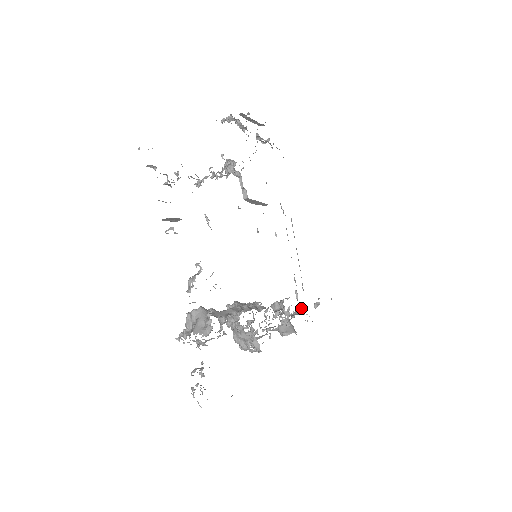
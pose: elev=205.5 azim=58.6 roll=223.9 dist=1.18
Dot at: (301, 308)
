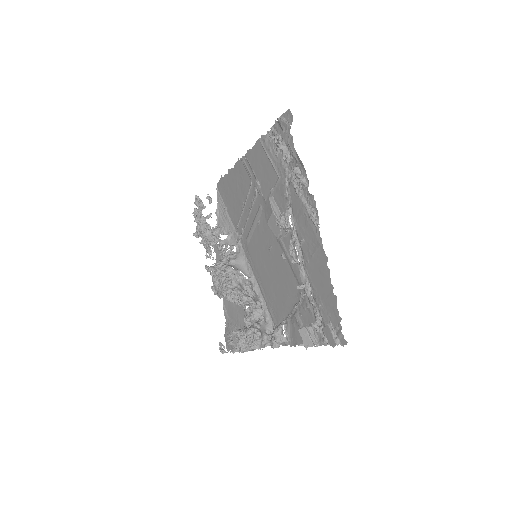
Dot at: (202, 208)
